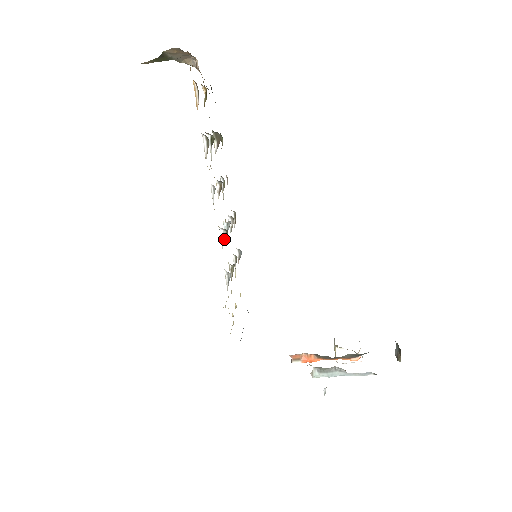
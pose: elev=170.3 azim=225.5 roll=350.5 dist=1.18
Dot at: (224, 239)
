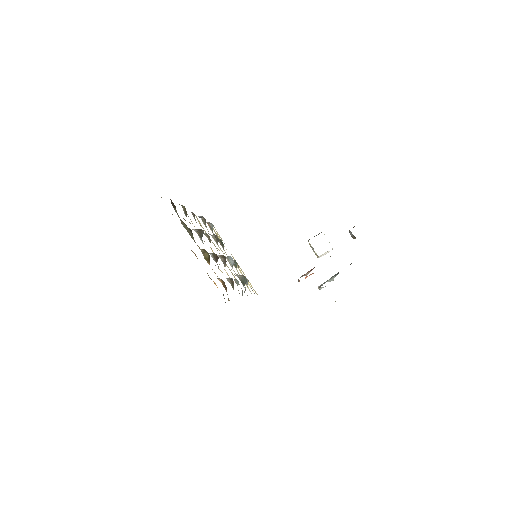
Dot at: (240, 276)
